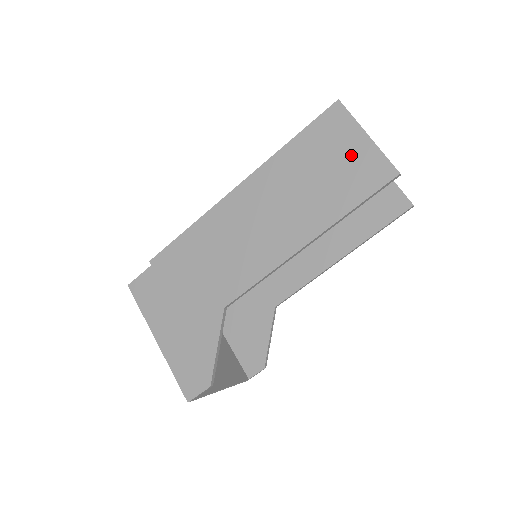
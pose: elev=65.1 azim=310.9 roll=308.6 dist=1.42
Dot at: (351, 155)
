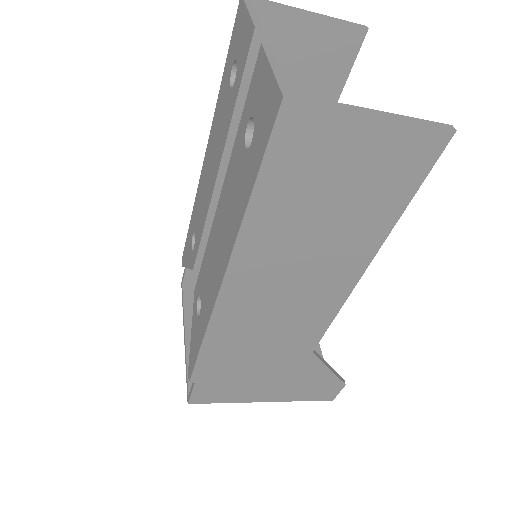
Dot at: (364, 156)
